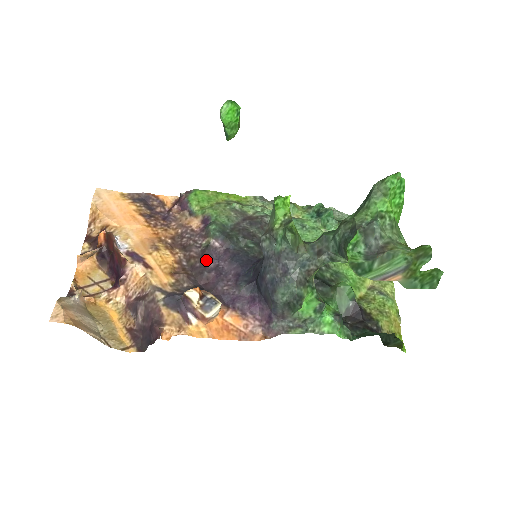
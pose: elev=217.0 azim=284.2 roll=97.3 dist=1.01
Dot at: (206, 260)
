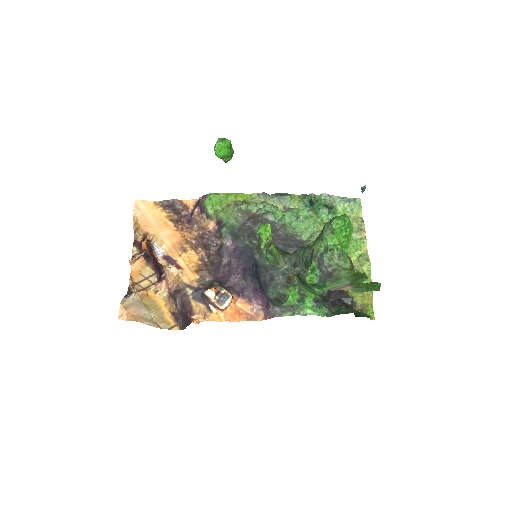
Dot at: (221, 257)
